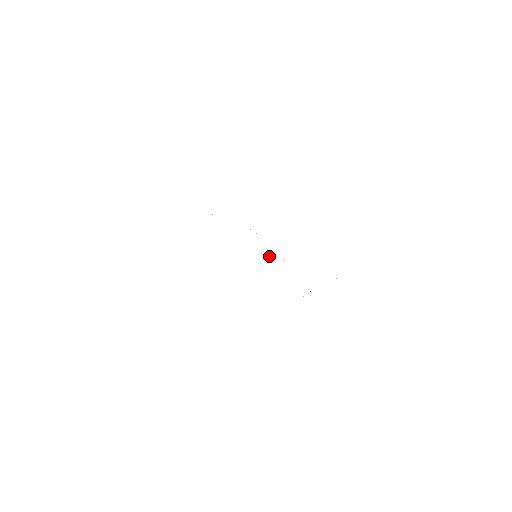
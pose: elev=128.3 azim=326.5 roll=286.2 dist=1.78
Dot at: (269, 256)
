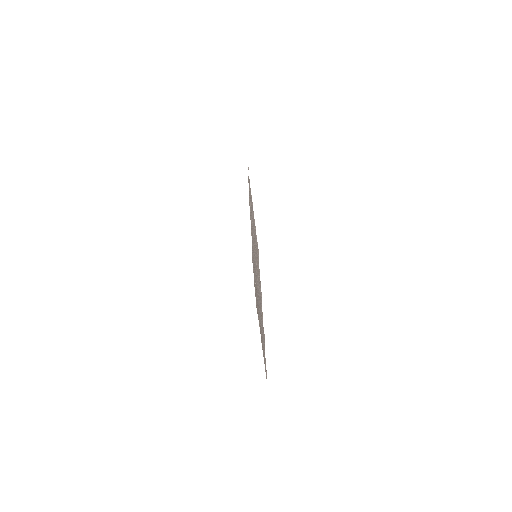
Dot at: occluded
